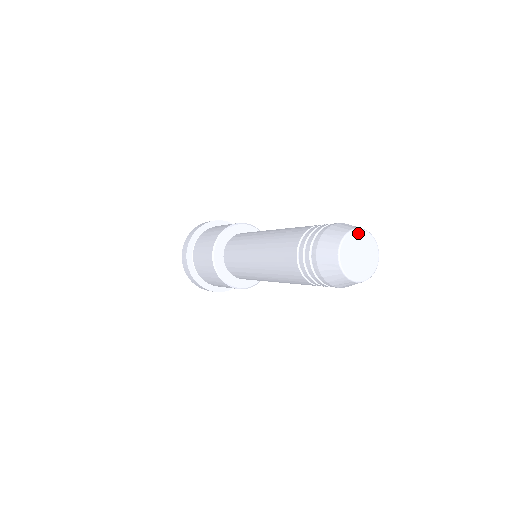
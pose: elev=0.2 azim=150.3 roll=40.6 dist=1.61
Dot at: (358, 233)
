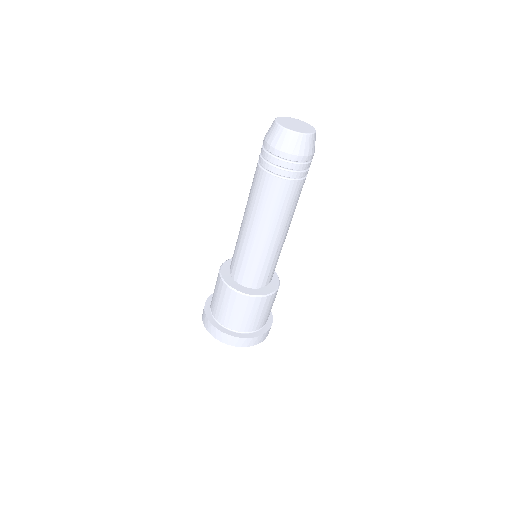
Dot at: (301, 121)
